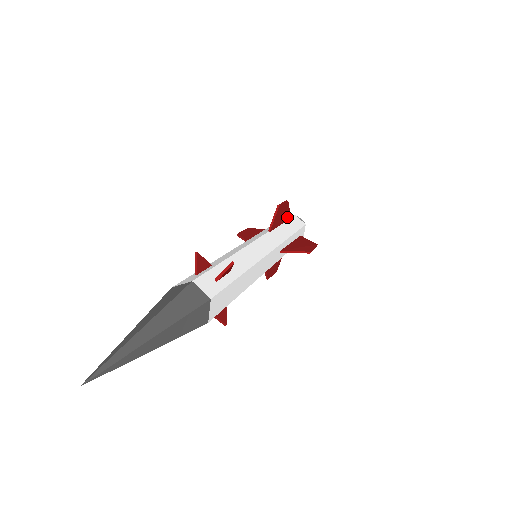
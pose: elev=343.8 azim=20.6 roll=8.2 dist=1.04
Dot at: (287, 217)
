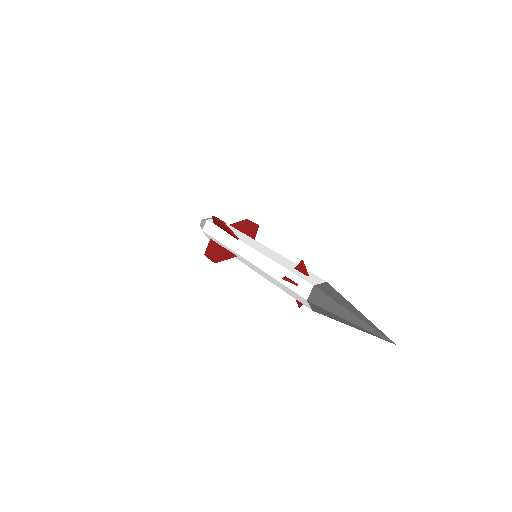
Dot at: (217, 224)
